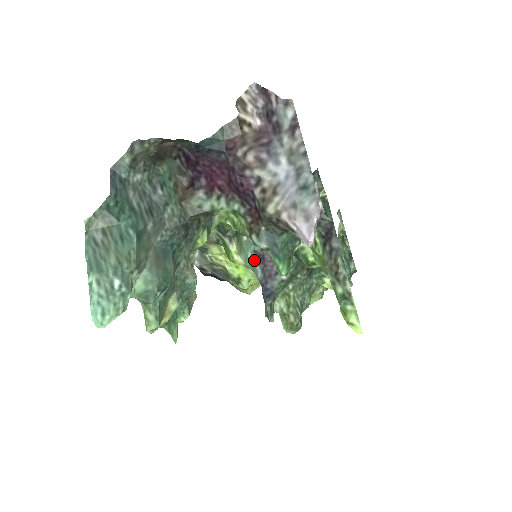
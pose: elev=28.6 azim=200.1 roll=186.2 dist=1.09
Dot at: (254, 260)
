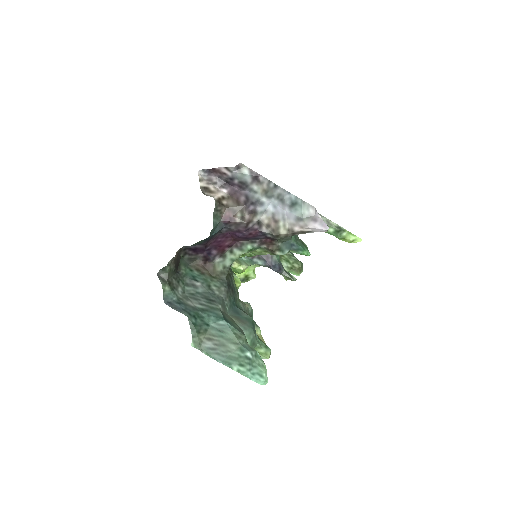
Dot at: (248, 258)
